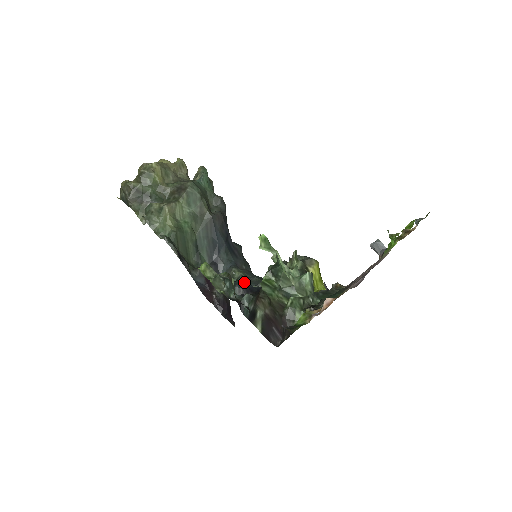
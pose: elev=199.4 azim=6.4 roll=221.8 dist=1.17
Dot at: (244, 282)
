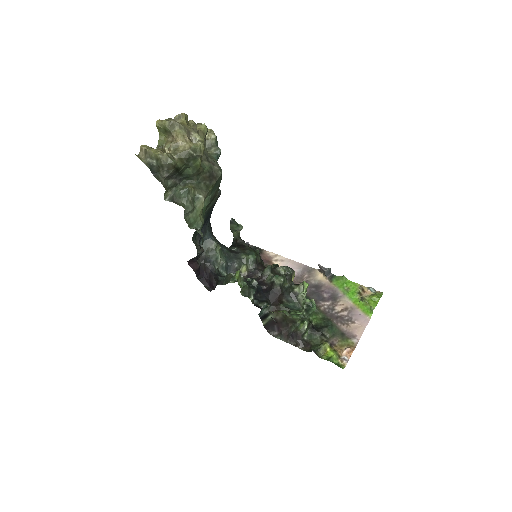
Dot at: (257, 286)
